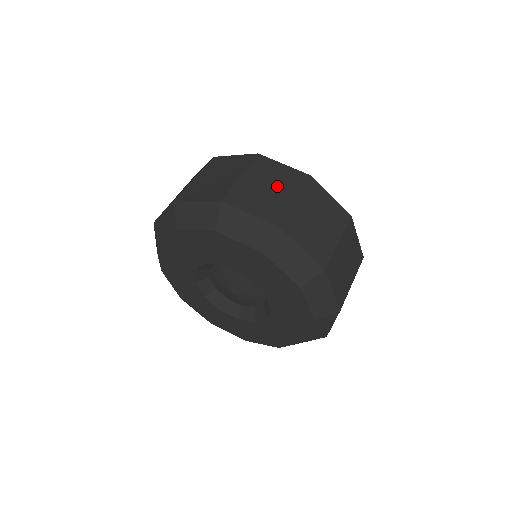
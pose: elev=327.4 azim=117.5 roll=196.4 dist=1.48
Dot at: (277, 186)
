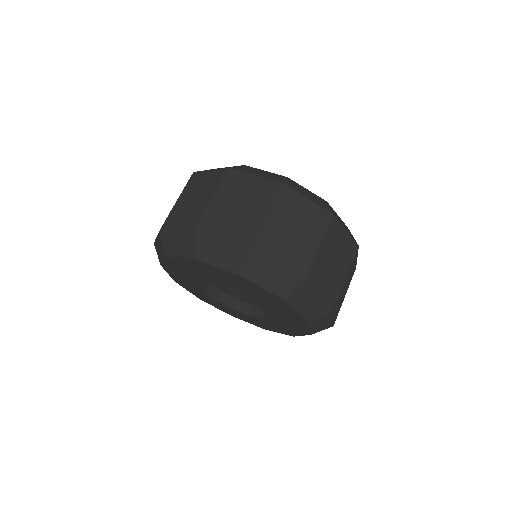
Dot at: (200, 194)
